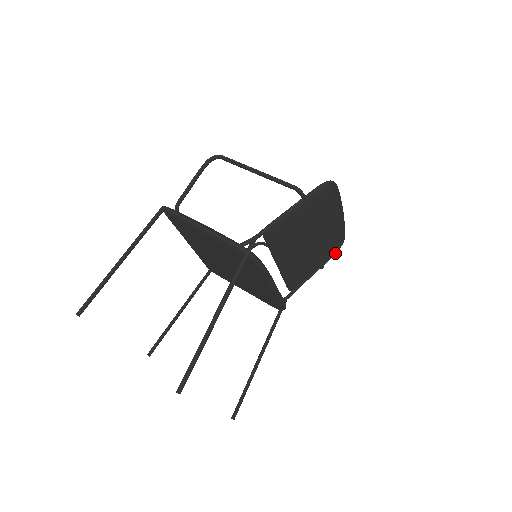
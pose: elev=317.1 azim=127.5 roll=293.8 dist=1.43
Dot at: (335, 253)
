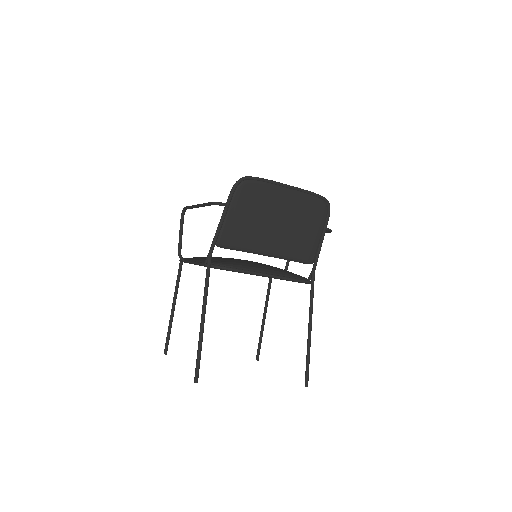
Dot at: (329, 213)
